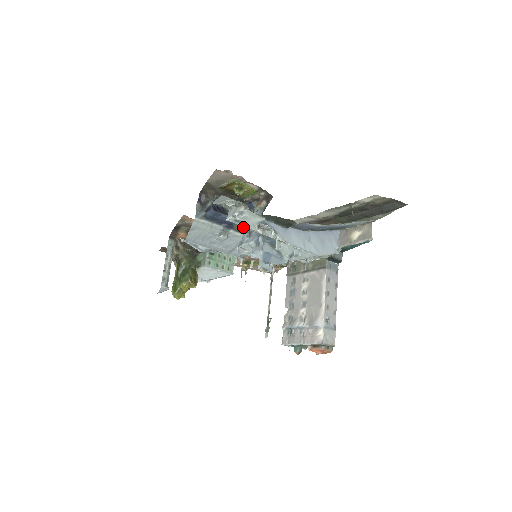
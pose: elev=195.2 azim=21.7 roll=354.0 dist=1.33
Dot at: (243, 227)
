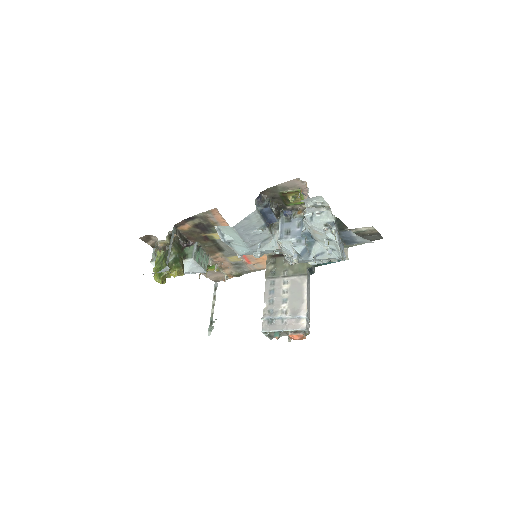
Dot at: (309, 224)
